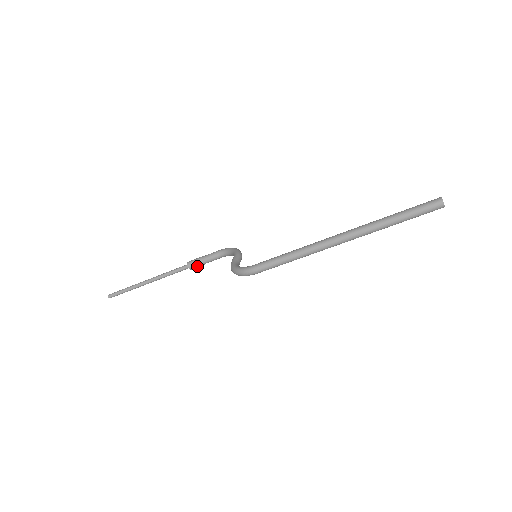
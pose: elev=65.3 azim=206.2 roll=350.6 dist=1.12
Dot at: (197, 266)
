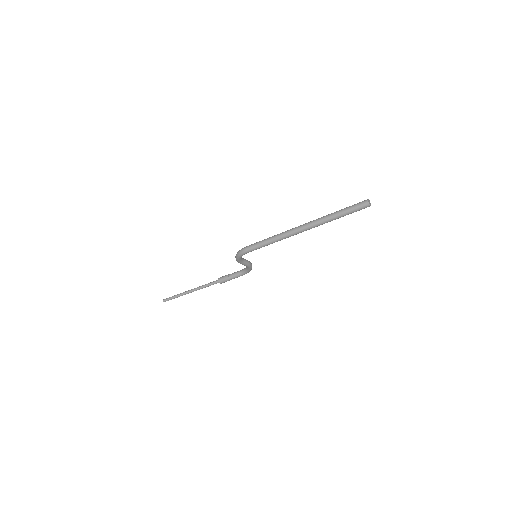
Dot at: (224, 279)
